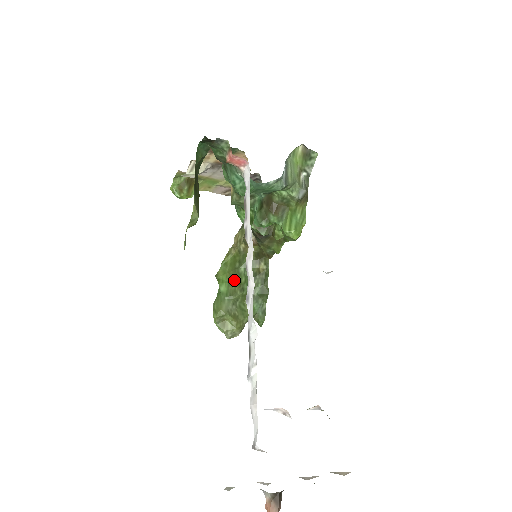
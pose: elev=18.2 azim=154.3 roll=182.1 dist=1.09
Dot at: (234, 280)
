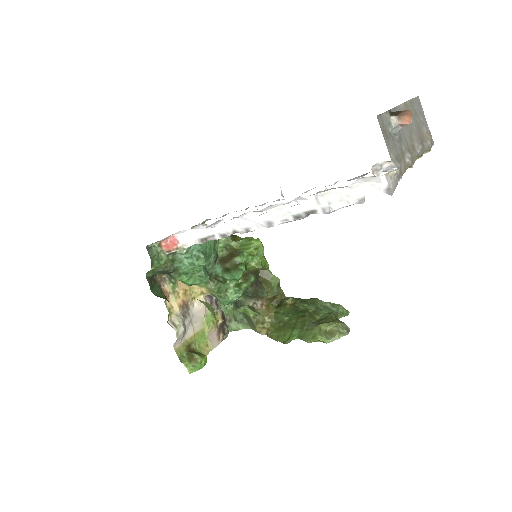
Dot at: (293, 324)
